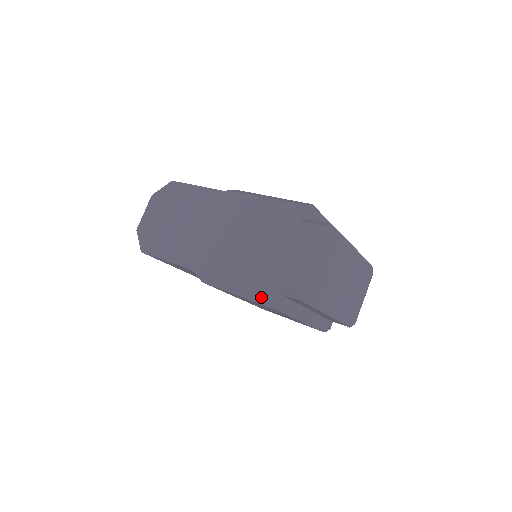
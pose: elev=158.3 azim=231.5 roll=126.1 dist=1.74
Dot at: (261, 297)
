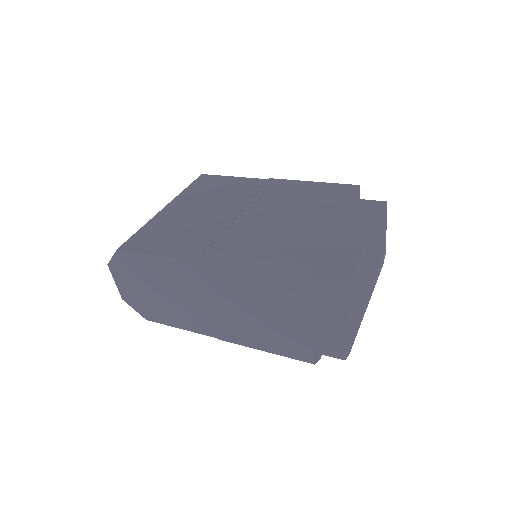
Dot at: (305, 361)
